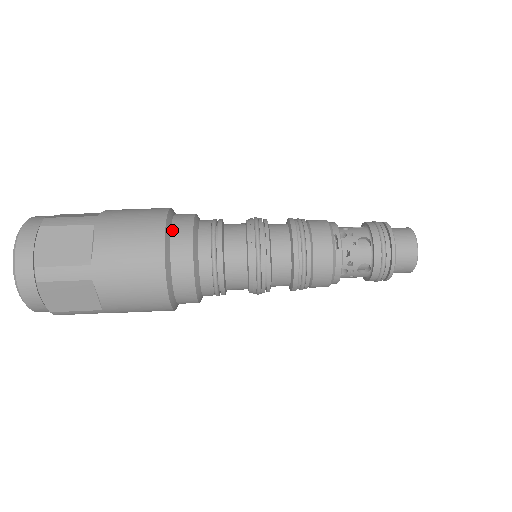
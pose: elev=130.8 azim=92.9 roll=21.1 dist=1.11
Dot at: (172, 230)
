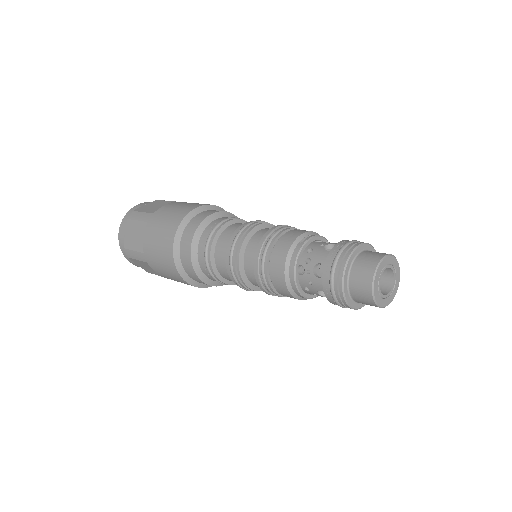
Dot at: (209, 210)
